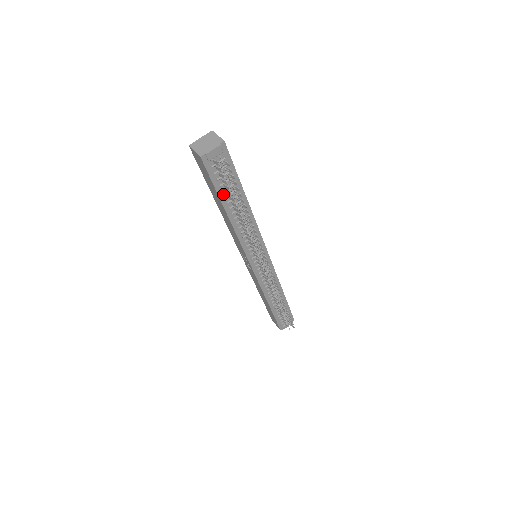
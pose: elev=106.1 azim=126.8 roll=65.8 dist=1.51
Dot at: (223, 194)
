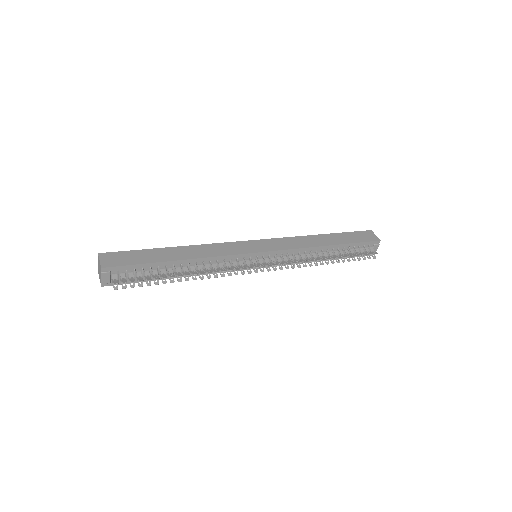
Dot at: occluded
